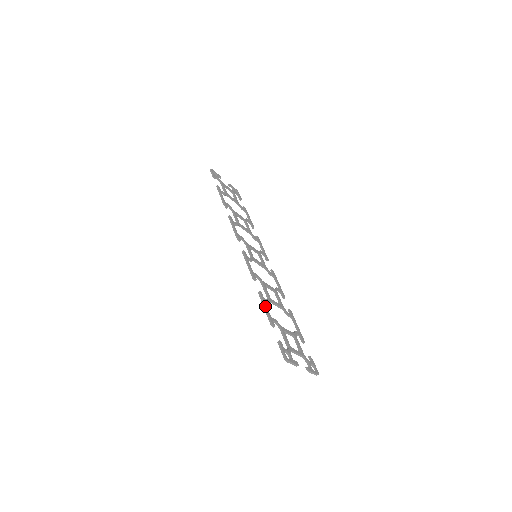
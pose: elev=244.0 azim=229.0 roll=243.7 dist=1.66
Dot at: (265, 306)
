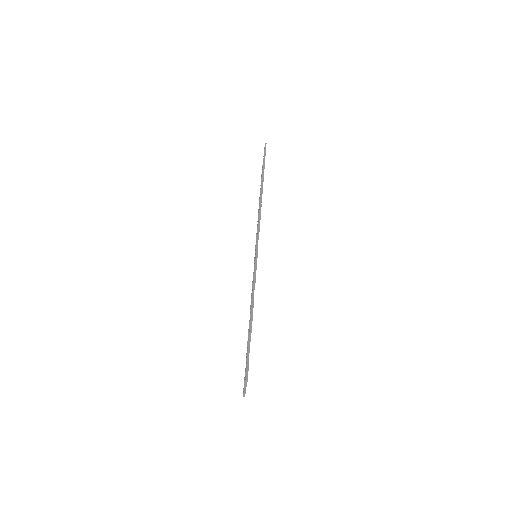
Dot at: occluded
